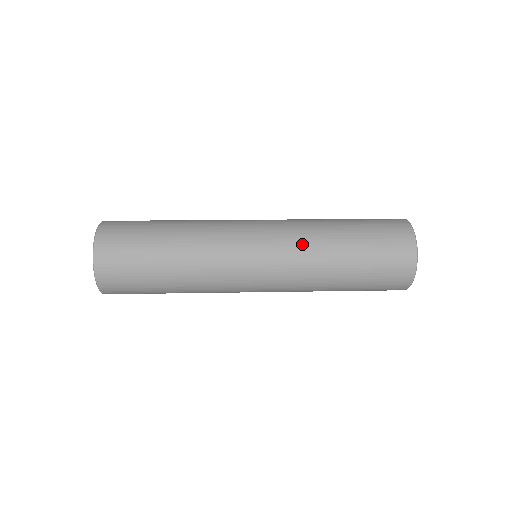
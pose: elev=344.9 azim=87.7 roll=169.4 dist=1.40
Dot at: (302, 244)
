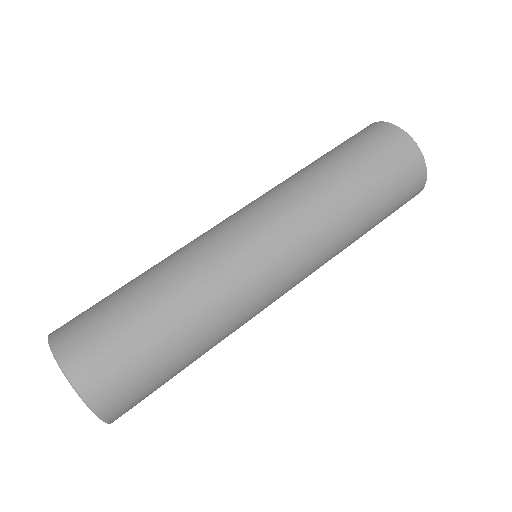
Dot at: (311, 212)
